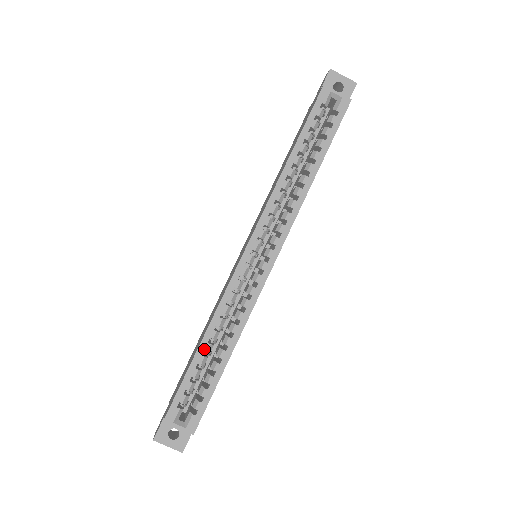
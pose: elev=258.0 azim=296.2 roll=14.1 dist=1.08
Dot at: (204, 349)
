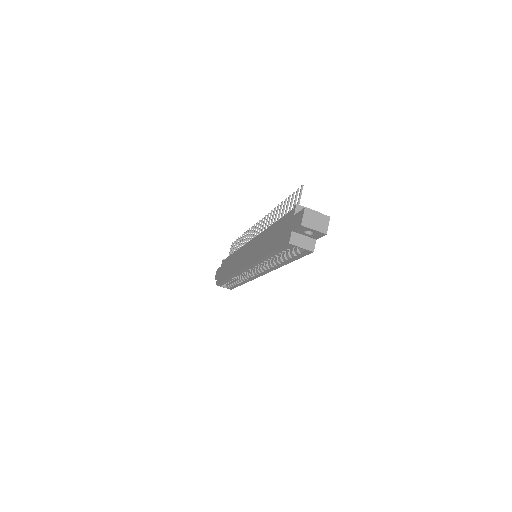
Dot at: (229, 280)
